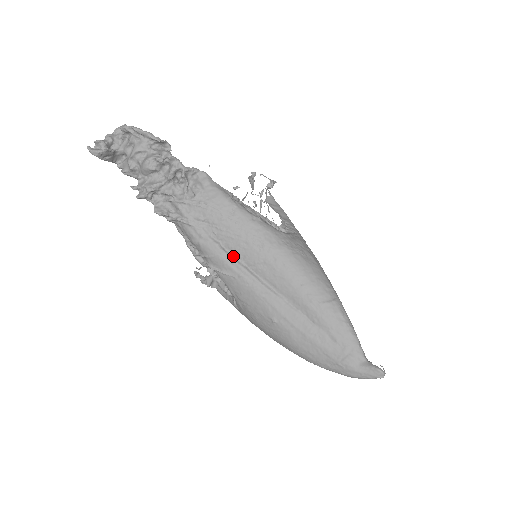
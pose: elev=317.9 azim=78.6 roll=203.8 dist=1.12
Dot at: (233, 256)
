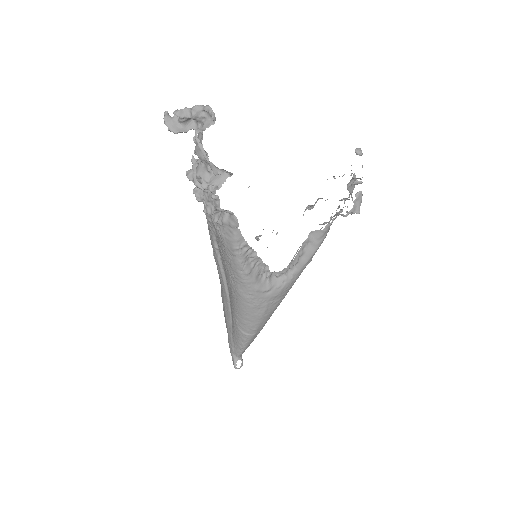
Dot at: (221, 260)
